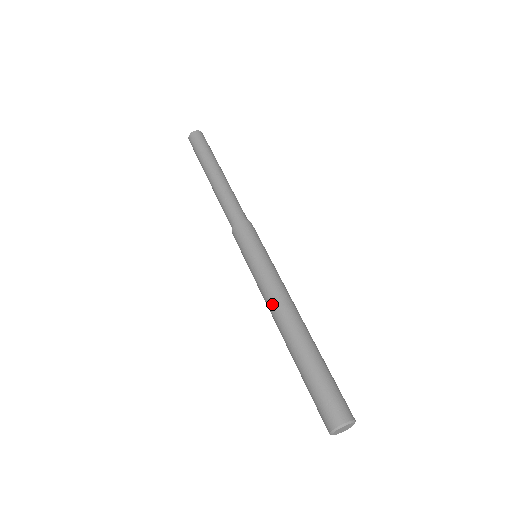
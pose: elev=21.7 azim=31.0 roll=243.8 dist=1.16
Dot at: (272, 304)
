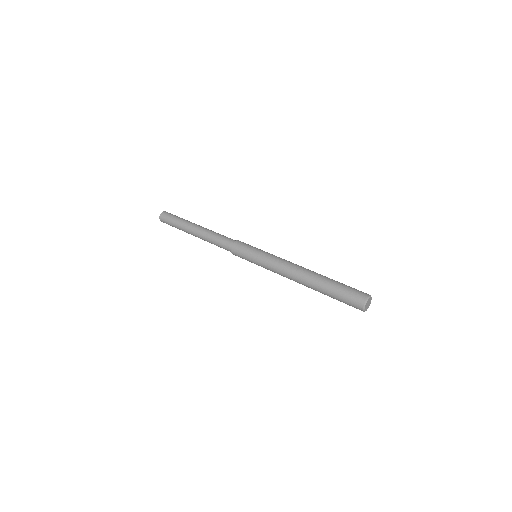
Dot at: (286, 273)
